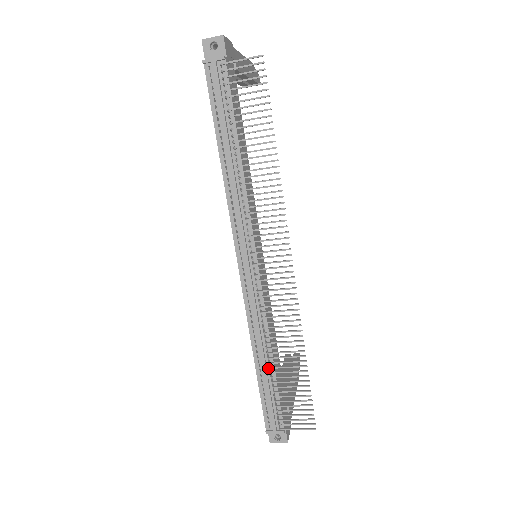
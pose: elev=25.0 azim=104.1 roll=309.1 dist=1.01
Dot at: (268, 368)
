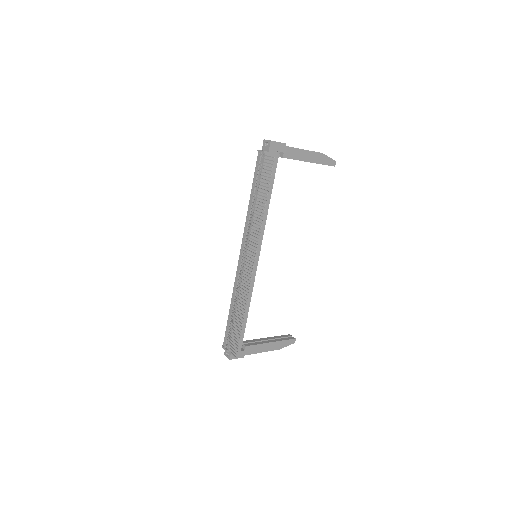
Dot at: occluded
